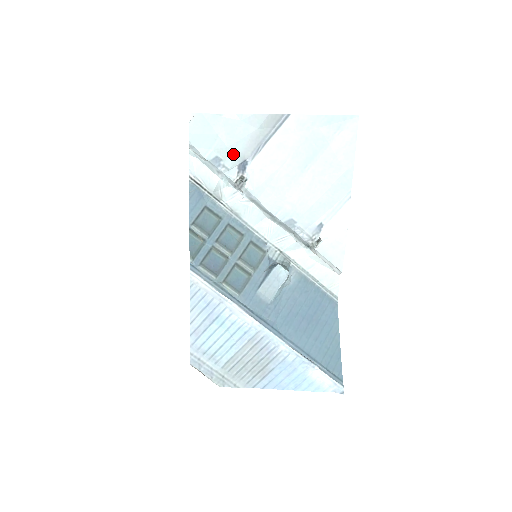
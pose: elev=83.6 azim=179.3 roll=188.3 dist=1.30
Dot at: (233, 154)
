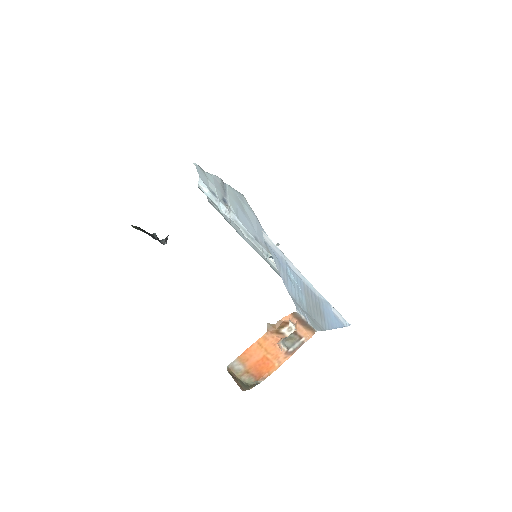
Dot at: (218, 192)
